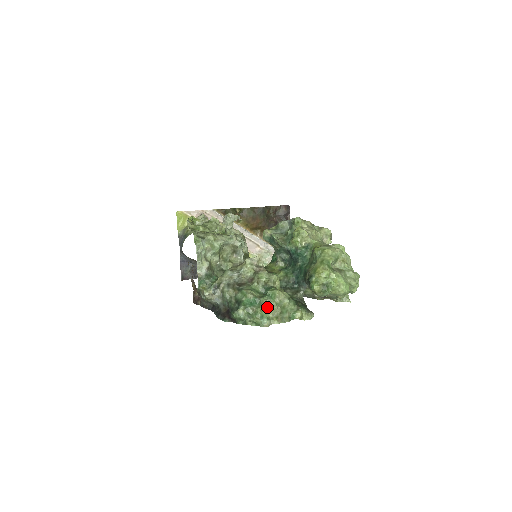
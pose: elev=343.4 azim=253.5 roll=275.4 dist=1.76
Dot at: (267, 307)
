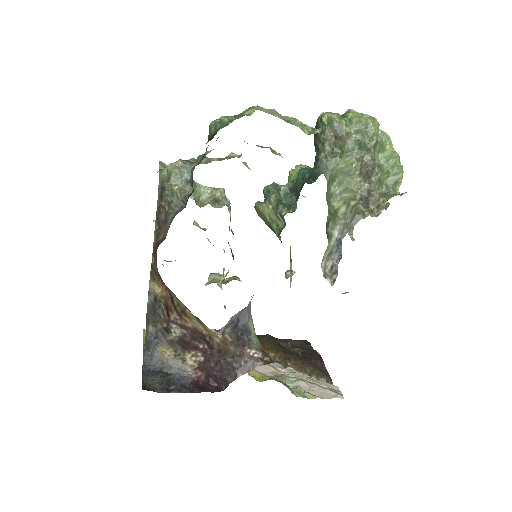
Dot at: (260, 108)
